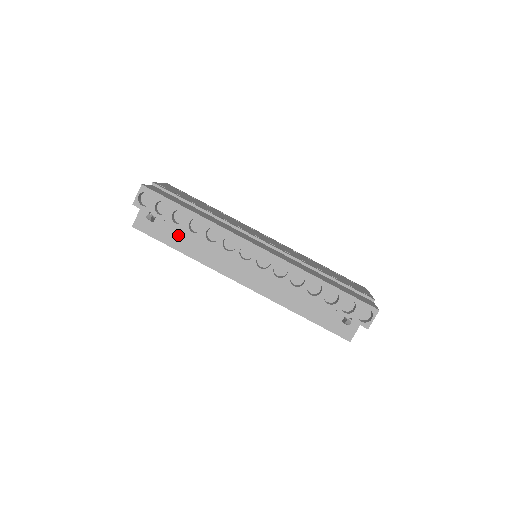
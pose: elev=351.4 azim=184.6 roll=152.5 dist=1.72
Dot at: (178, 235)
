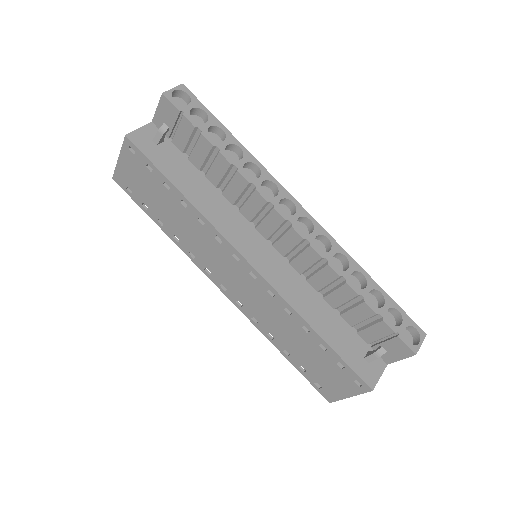
Dot at: (184, 173)
